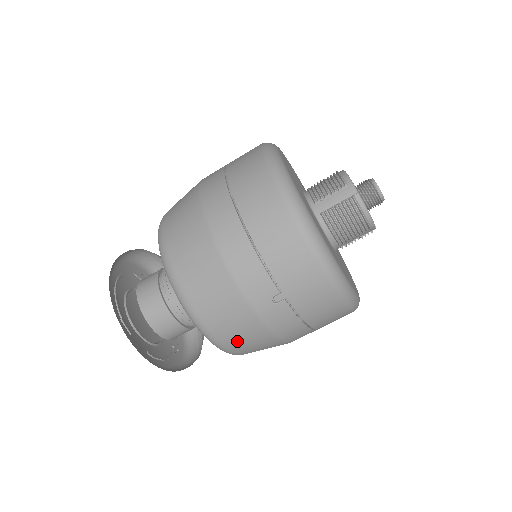
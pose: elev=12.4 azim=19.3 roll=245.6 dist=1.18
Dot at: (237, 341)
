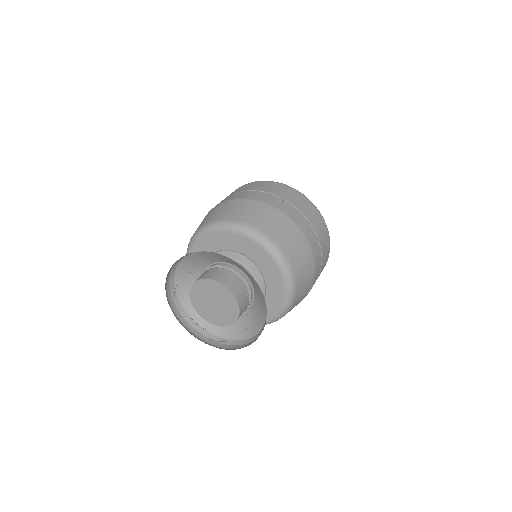
Dot at: (279, 234)
